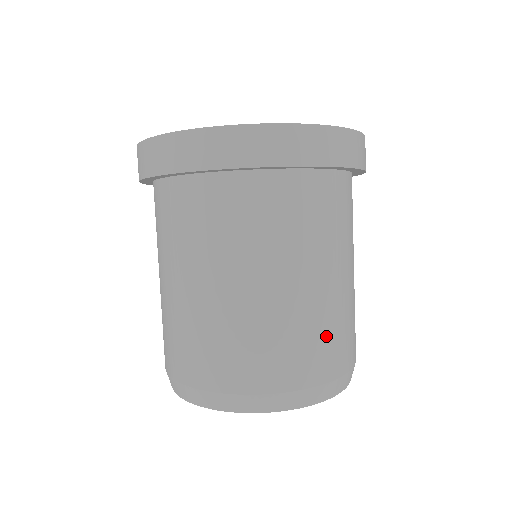
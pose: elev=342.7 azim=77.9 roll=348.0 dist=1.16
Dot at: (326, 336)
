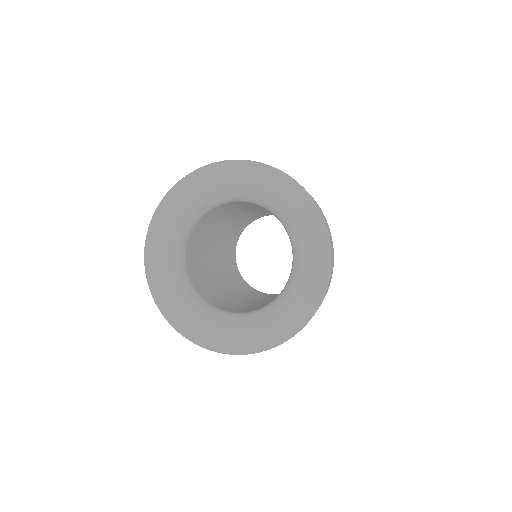
Dot at: occluded
